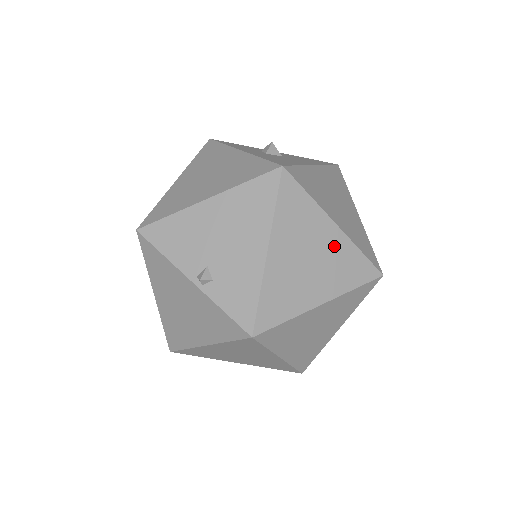
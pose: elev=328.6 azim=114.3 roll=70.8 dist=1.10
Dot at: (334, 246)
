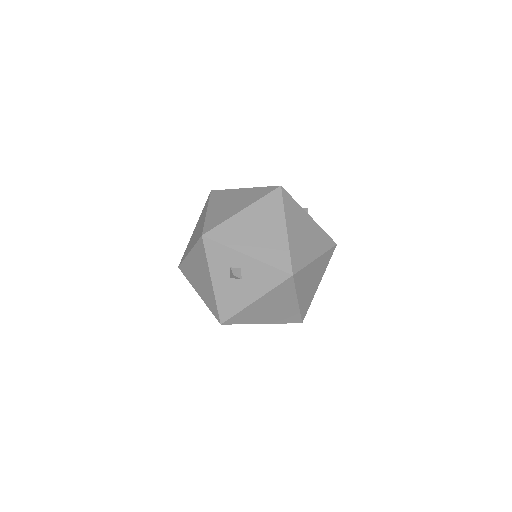
Dot at: occluded
